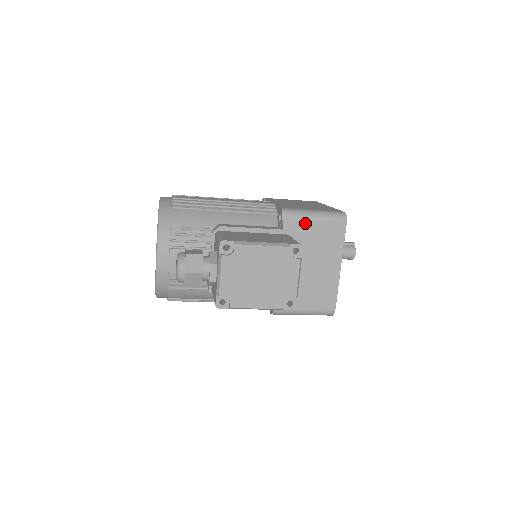
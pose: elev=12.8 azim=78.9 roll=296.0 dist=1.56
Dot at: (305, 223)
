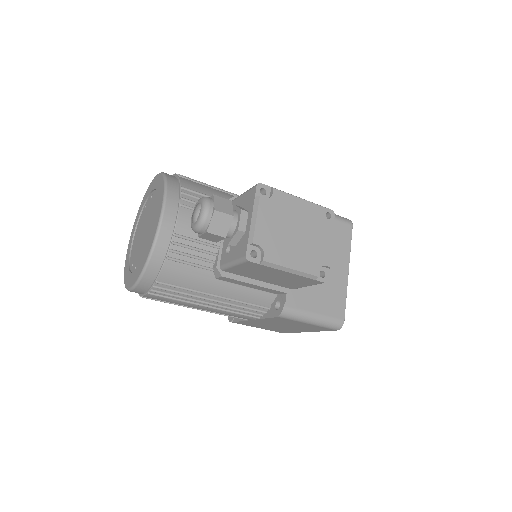
Dot at: occluded
